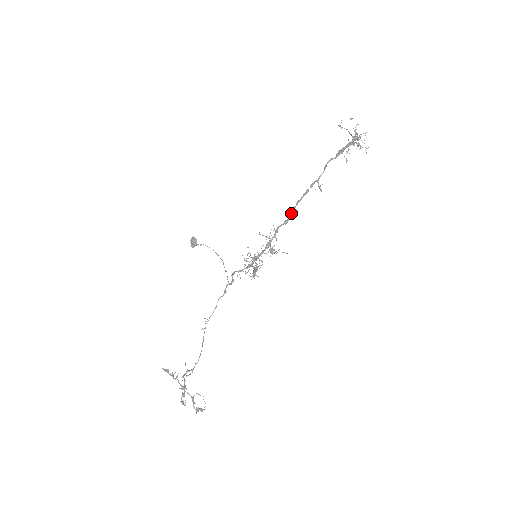
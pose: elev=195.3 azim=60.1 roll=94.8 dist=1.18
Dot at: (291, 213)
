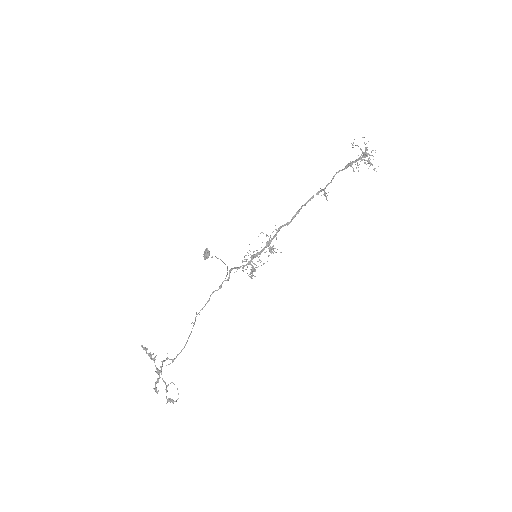
Dot at: (294, 216)
